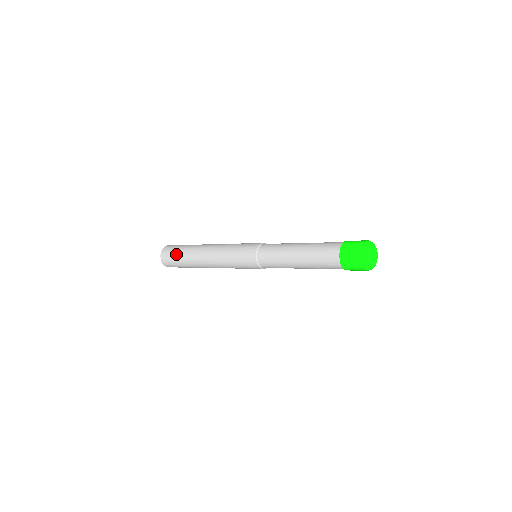
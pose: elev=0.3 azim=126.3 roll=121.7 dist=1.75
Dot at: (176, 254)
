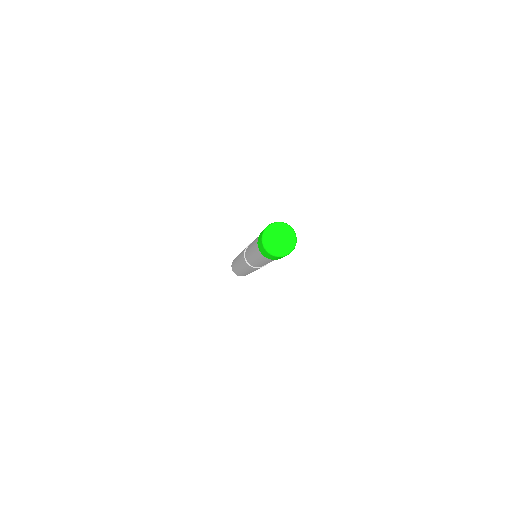
Dot at: occluded
